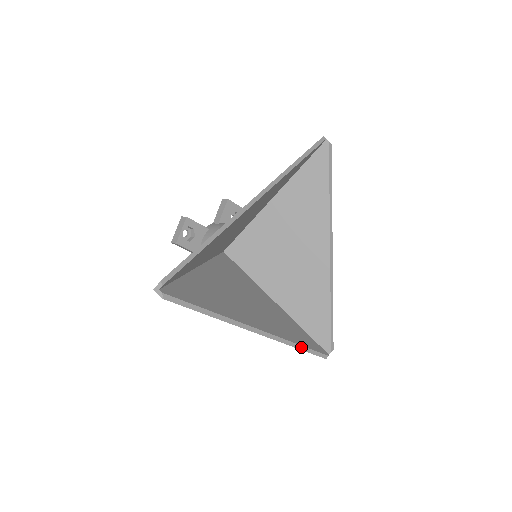
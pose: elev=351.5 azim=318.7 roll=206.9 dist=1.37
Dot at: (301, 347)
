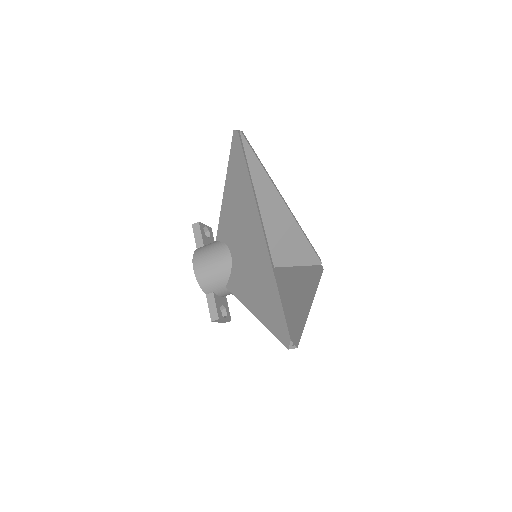
Dot at: (279, 291)
